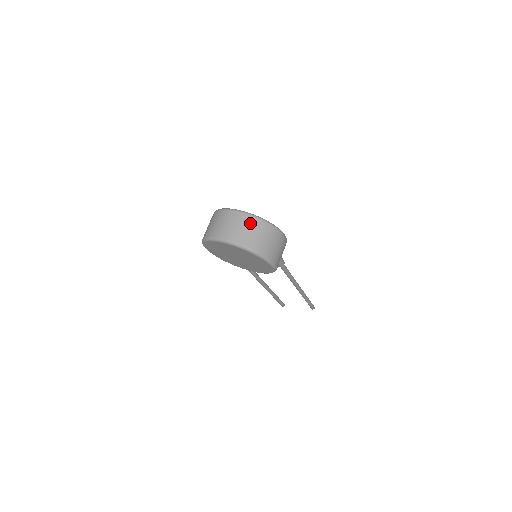
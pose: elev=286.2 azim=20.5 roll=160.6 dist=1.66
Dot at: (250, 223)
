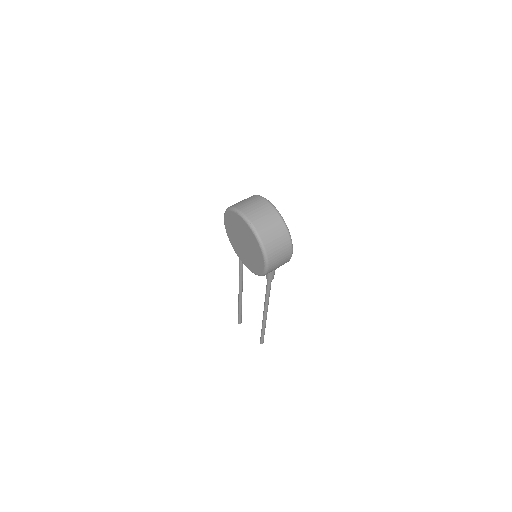
Dot at: (275, 221)
